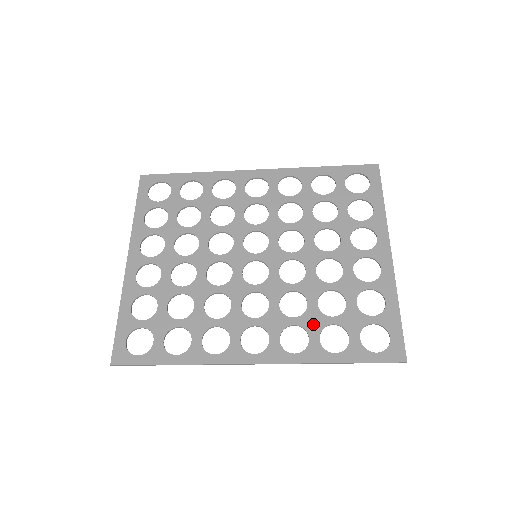
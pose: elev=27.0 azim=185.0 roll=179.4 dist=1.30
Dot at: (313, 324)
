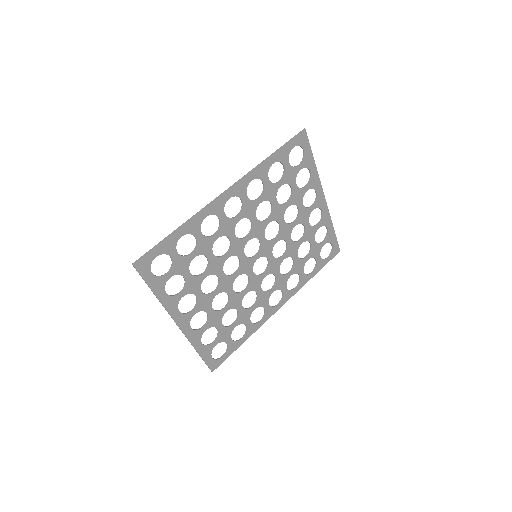
Dot at: (299, 268)
